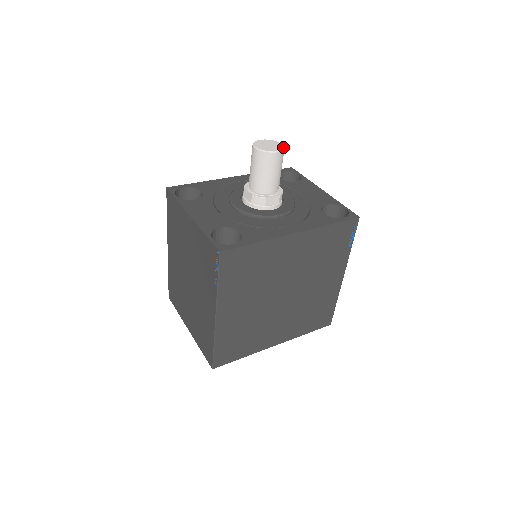
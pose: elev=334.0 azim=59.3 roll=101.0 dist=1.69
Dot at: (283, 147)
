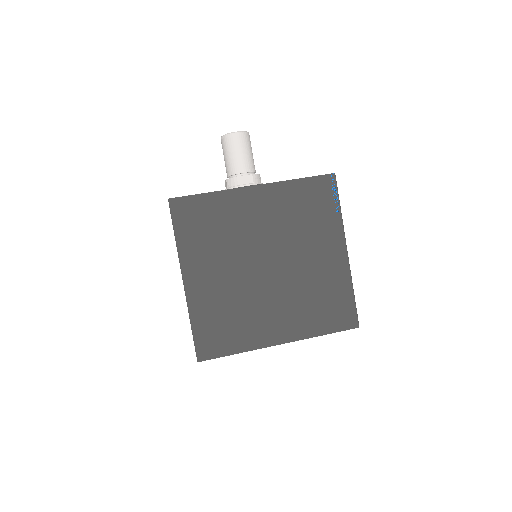
Dot at: (246, 131)
